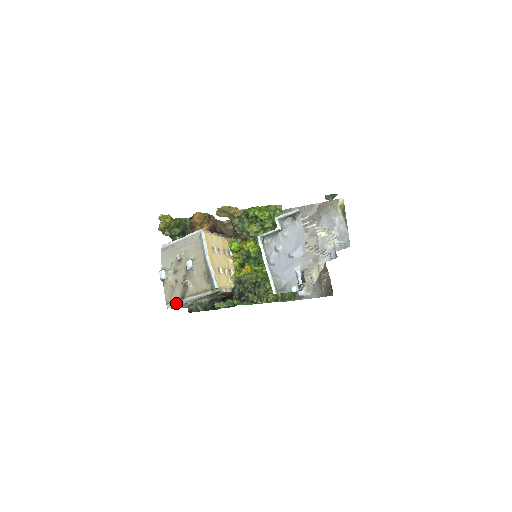
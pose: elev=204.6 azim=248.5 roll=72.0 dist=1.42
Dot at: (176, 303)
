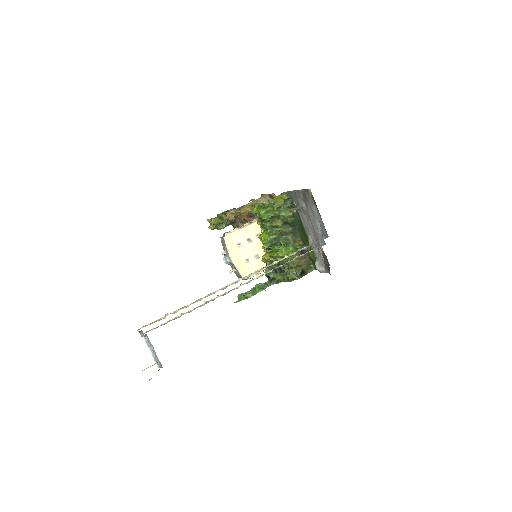
Dot at: occluded
